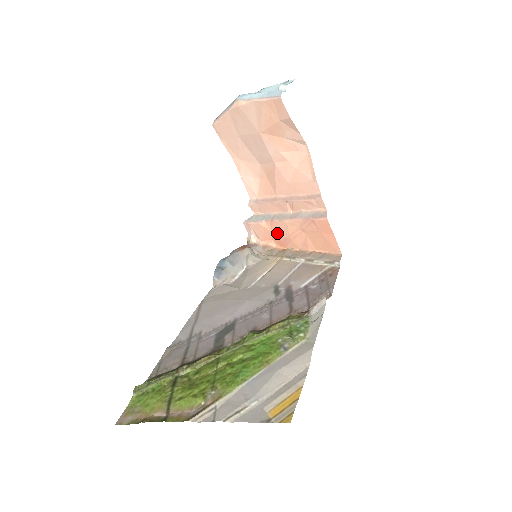
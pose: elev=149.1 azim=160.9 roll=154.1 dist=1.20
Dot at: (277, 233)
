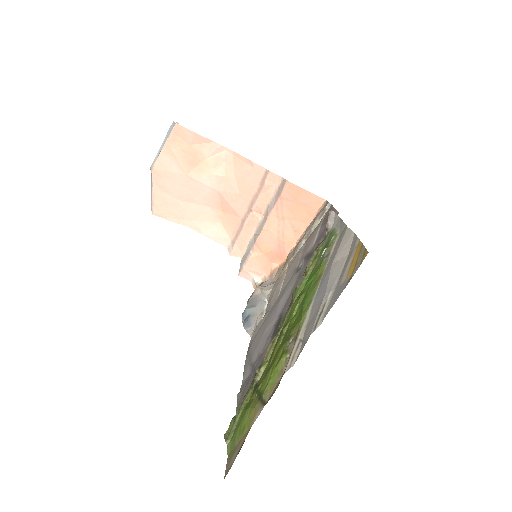
Dot at: (269, 249)
